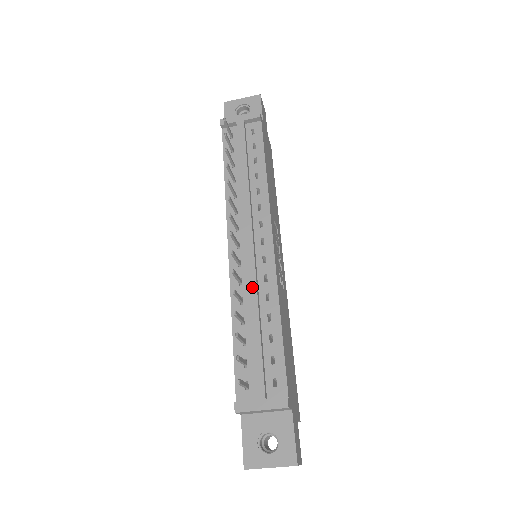
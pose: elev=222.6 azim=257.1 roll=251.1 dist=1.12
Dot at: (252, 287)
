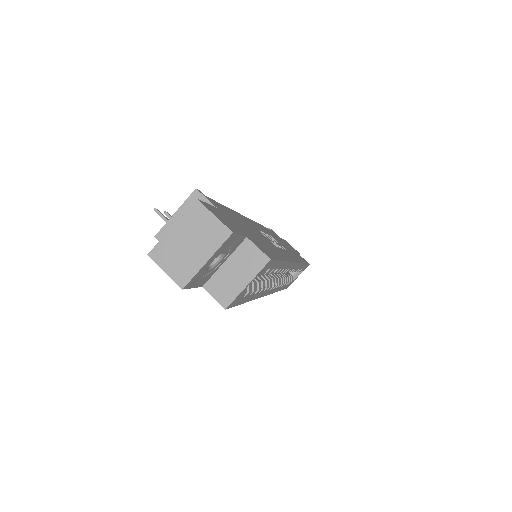
Dot at: occluded
